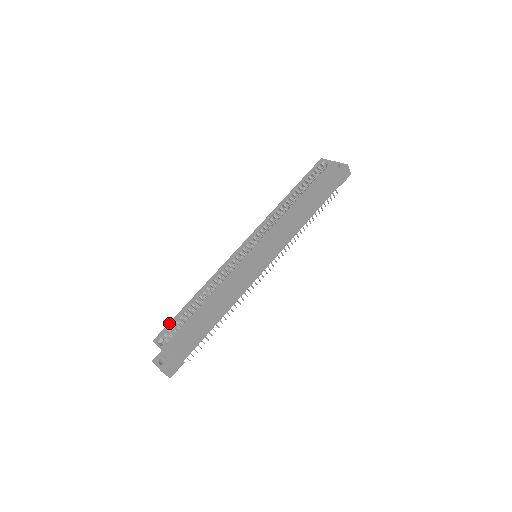
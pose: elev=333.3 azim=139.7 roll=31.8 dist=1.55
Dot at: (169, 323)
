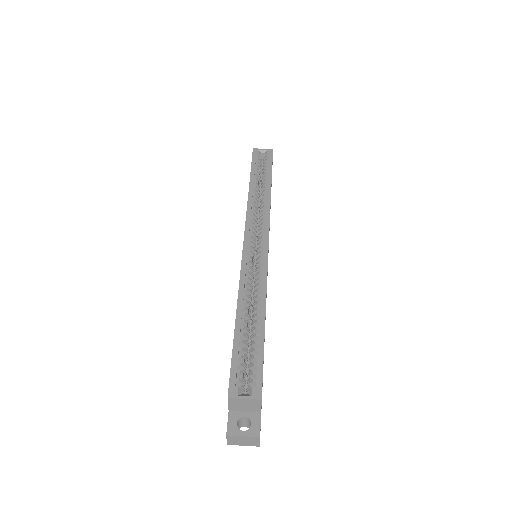
Dot at: (232, 363)
